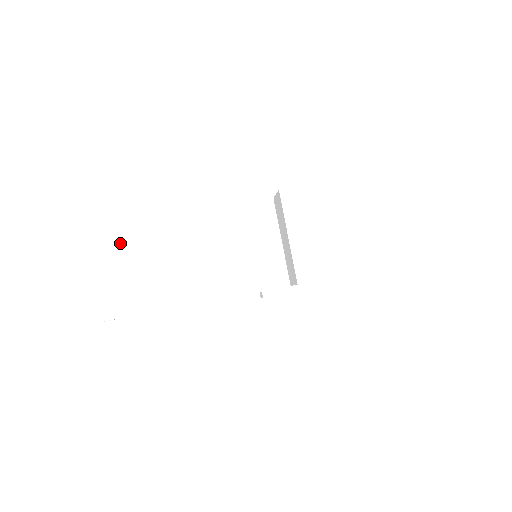
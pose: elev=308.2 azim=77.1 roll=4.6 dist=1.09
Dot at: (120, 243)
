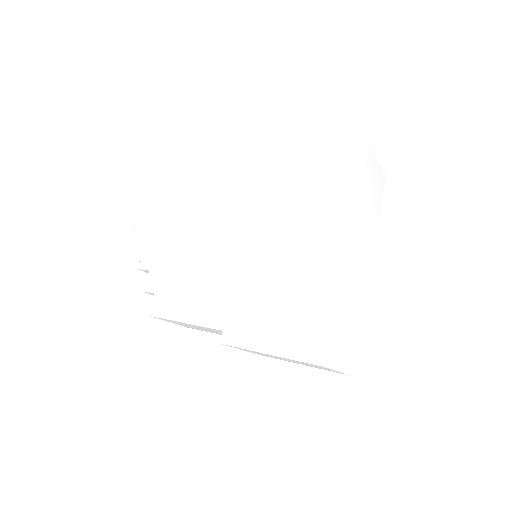
Dot at: occluded
